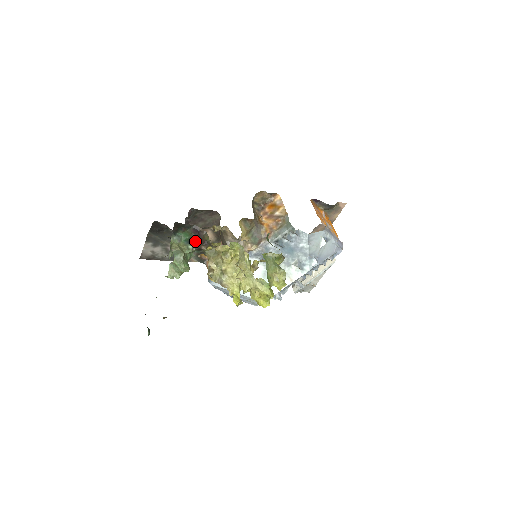
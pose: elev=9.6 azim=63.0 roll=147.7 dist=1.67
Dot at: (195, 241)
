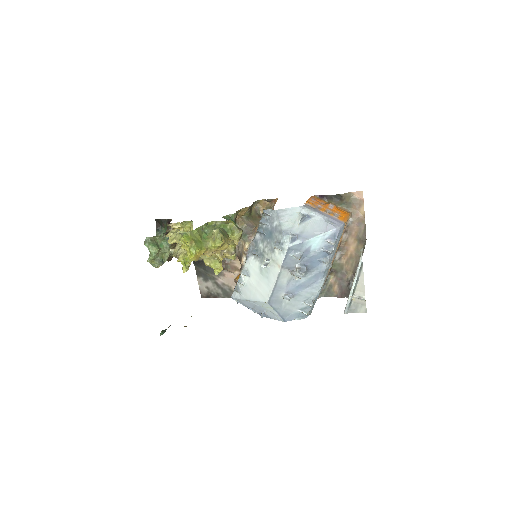
Dot at: occluded
